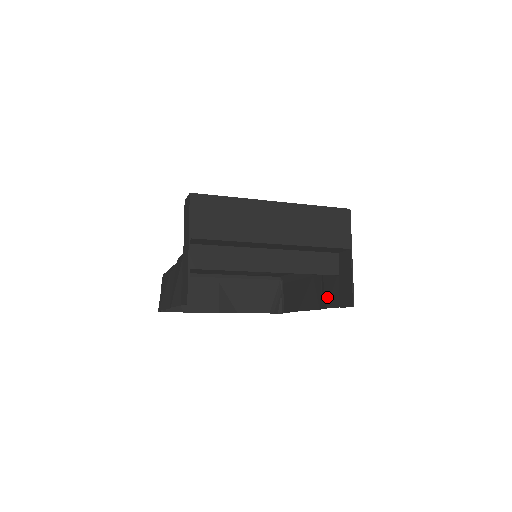
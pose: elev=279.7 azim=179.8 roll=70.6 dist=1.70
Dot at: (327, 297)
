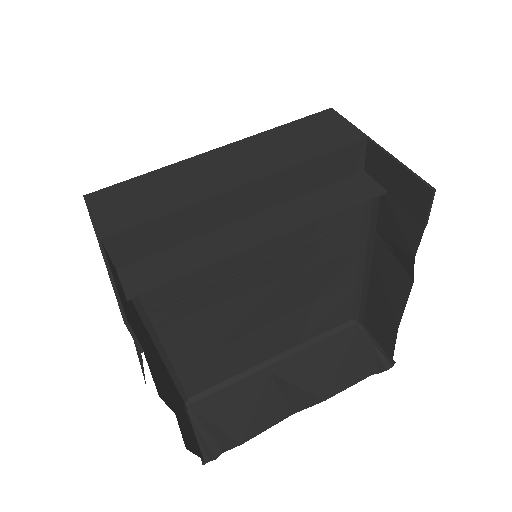
Dot at: (402, 244)
